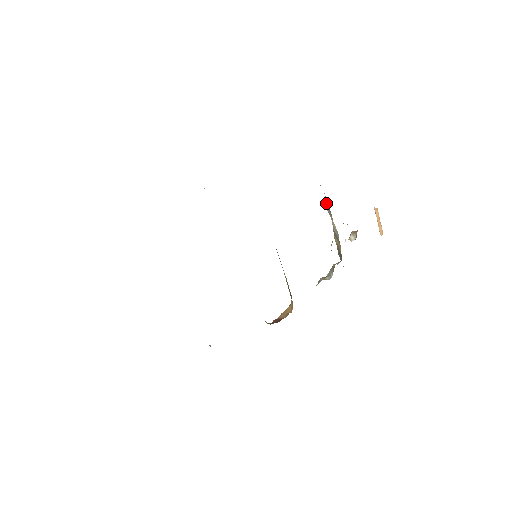
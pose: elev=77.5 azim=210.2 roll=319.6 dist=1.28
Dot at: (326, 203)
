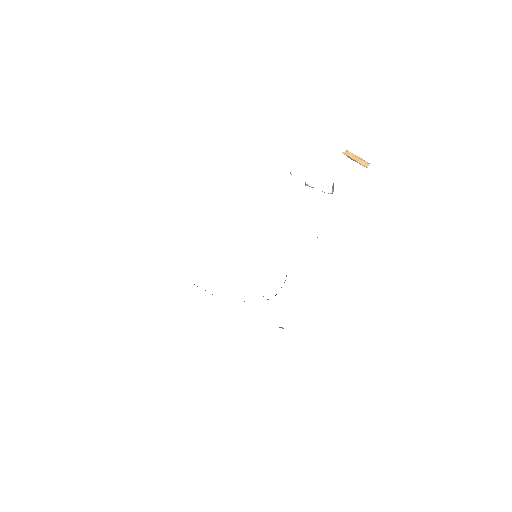
Dot at: occluded
